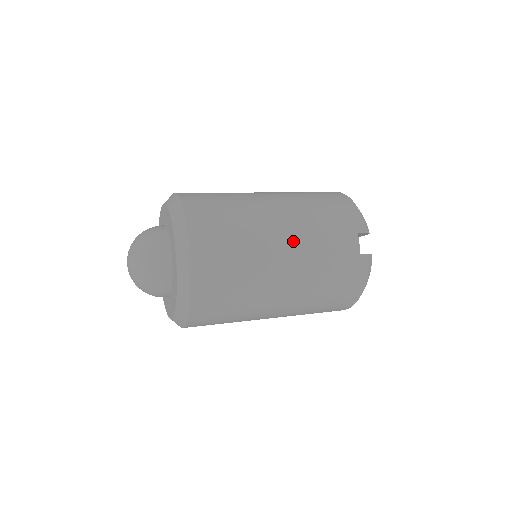
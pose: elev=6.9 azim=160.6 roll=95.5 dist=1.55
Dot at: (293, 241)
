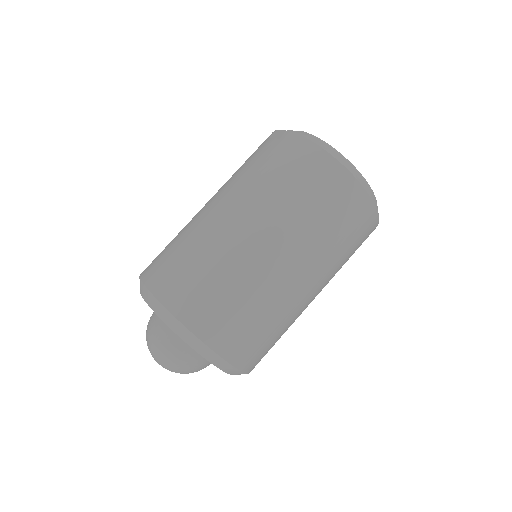
Dot at: (217, 196)
